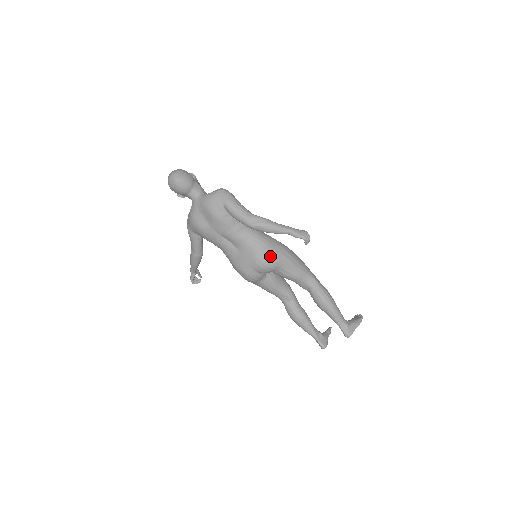
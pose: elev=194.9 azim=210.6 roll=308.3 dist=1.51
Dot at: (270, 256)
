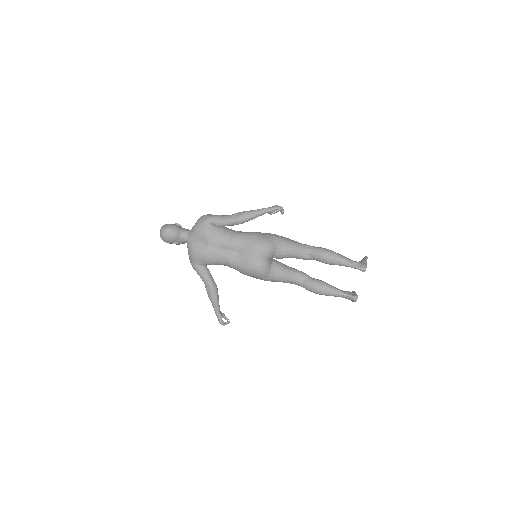
Dot at: (264, 240)
